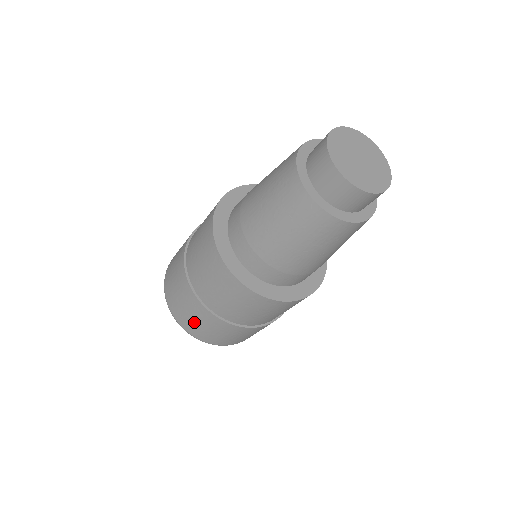
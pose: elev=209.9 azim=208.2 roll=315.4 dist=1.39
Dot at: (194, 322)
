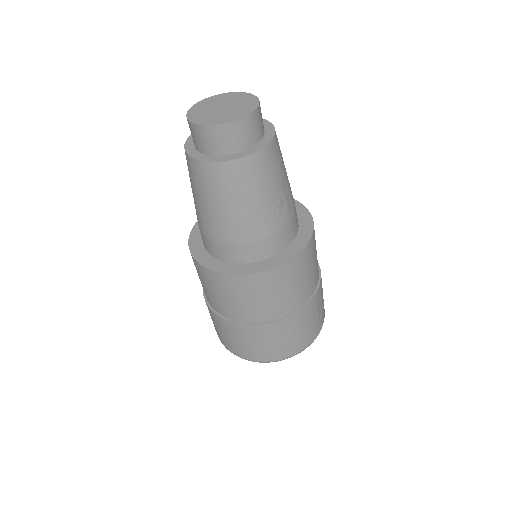
Dot at: occluded
